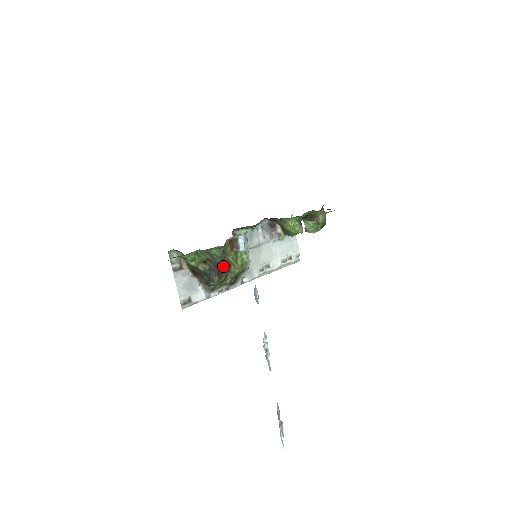
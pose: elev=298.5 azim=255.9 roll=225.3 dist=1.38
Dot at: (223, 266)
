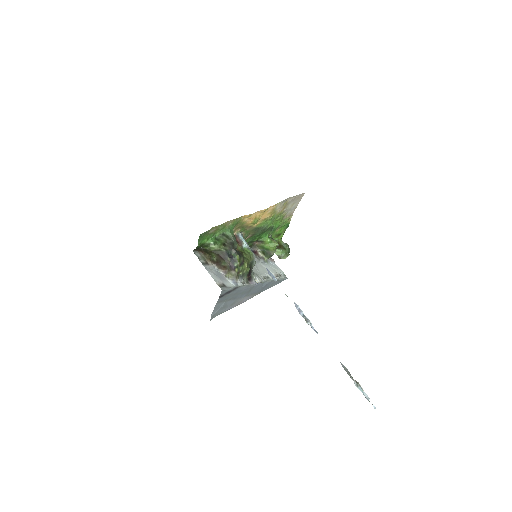
Dot at: (238, 251)
